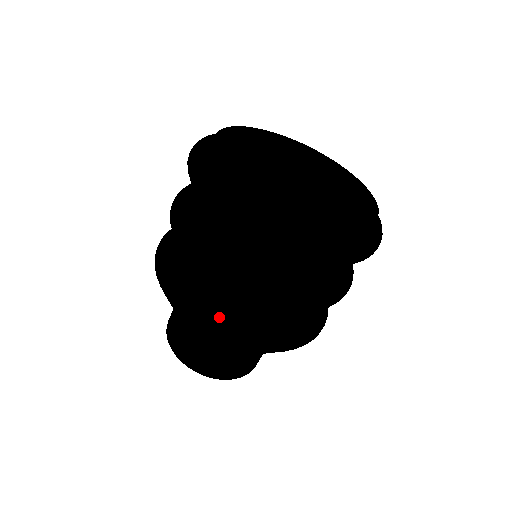
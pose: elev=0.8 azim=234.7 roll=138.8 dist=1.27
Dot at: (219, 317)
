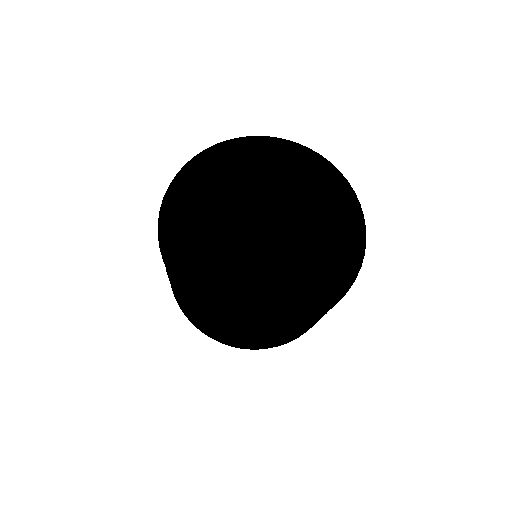
Dot at: occluded
